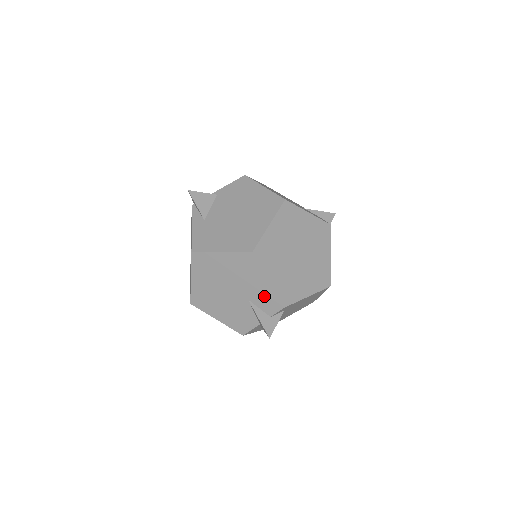
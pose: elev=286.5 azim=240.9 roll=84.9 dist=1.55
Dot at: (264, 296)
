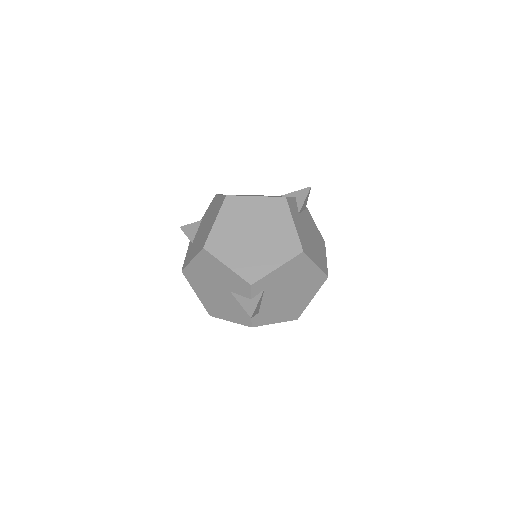
Dot at: (235, 282)
